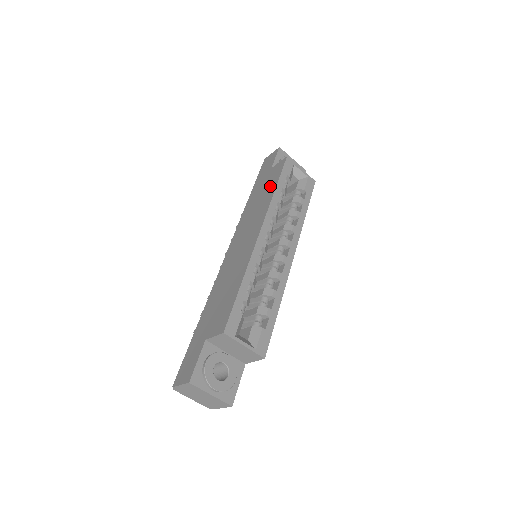
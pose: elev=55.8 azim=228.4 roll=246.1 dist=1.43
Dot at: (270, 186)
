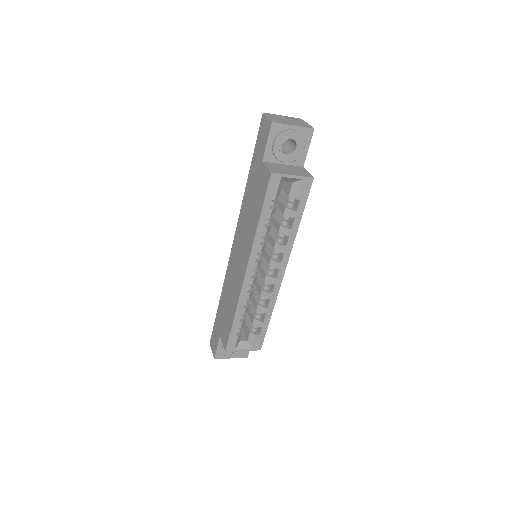
Dot at: (257, 206)
